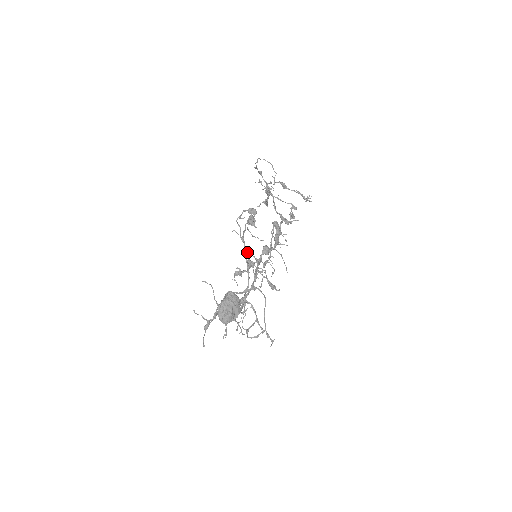
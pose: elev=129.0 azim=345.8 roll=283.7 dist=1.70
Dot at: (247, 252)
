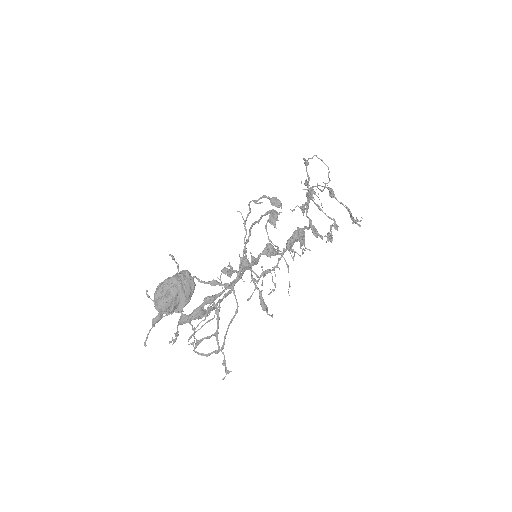
Dot at: occluded
